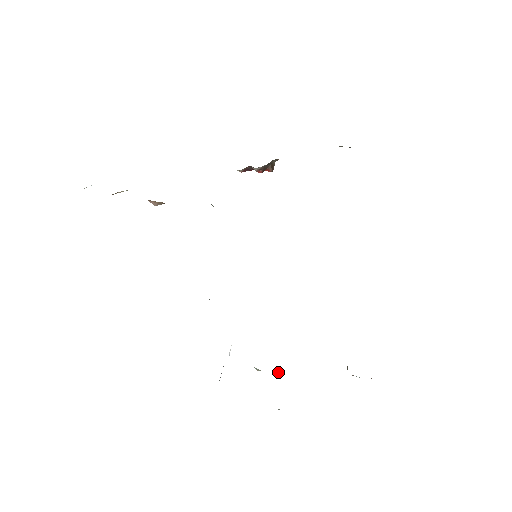
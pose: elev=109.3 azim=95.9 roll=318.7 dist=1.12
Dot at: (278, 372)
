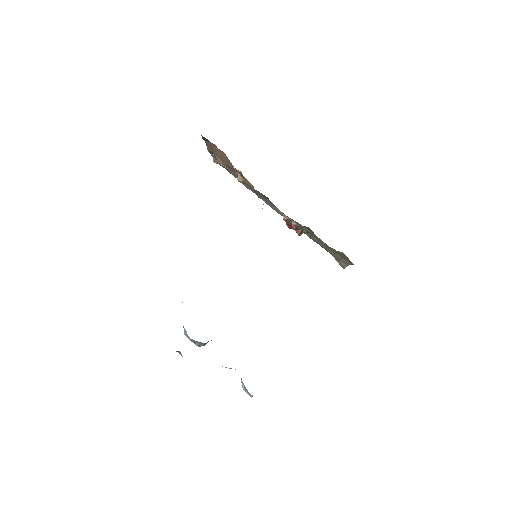
Dot at: (196, 344)
